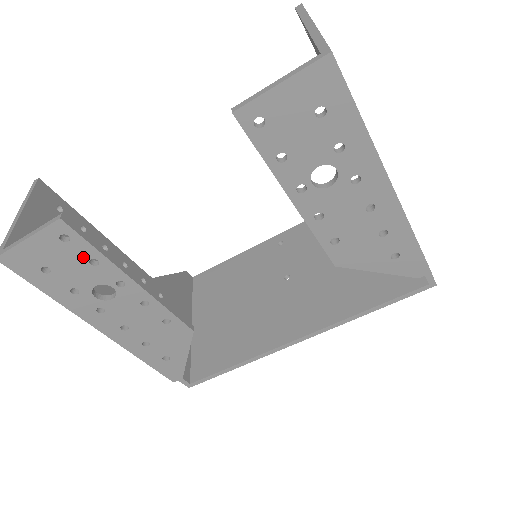
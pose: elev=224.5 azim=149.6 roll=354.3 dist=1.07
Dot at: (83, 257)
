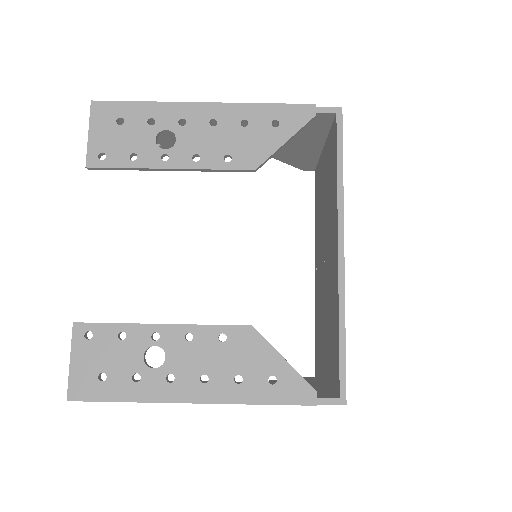
Dot at: (112, 339)
